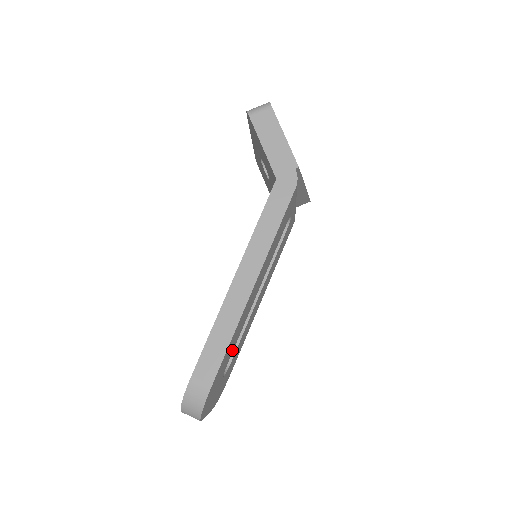
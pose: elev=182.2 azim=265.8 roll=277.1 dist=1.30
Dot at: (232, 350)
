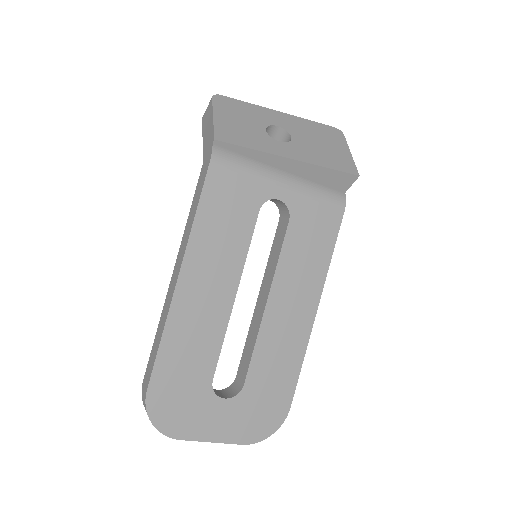
Dot at: (210, 361)
